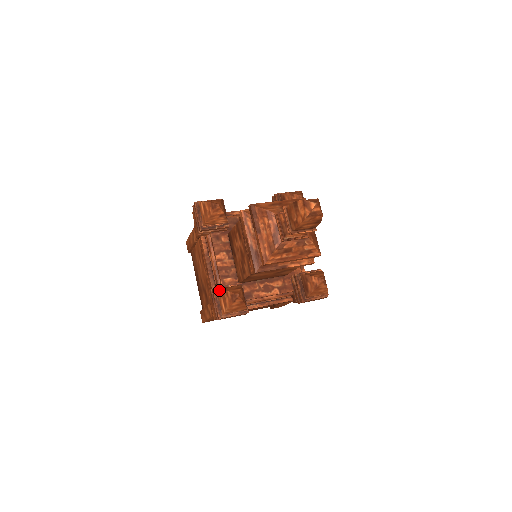
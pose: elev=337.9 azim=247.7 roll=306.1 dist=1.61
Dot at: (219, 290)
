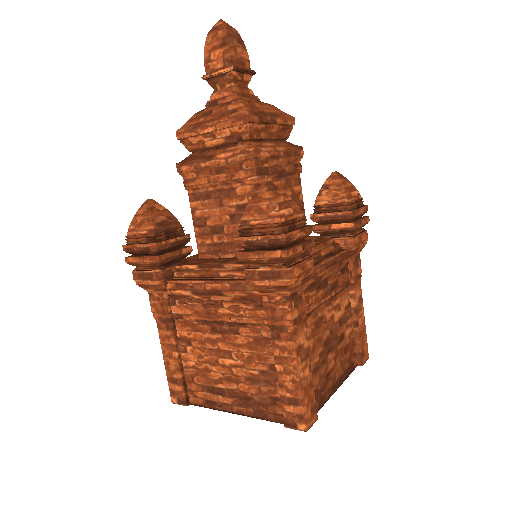
Dot at: occluded
